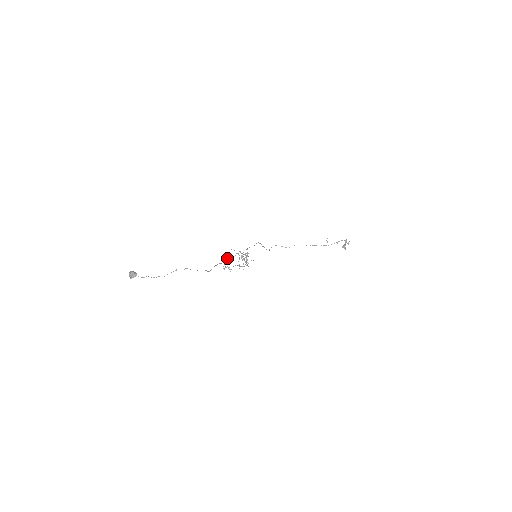
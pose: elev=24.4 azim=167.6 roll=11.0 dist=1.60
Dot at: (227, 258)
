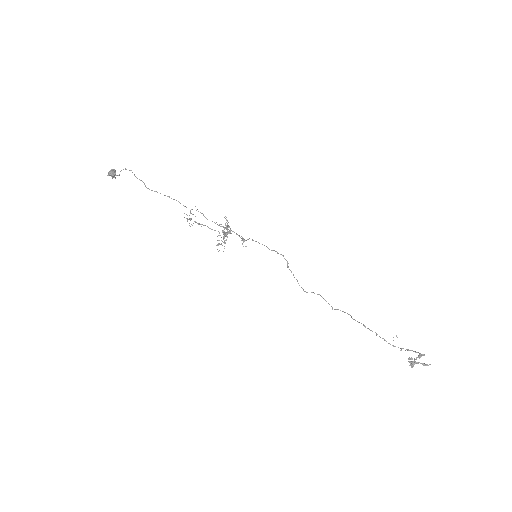
Dot at: occluded
